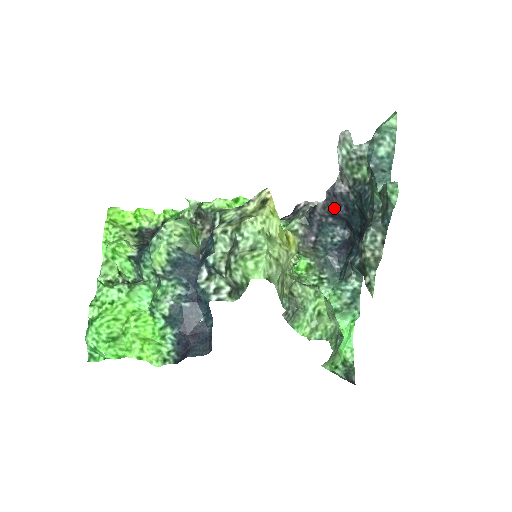
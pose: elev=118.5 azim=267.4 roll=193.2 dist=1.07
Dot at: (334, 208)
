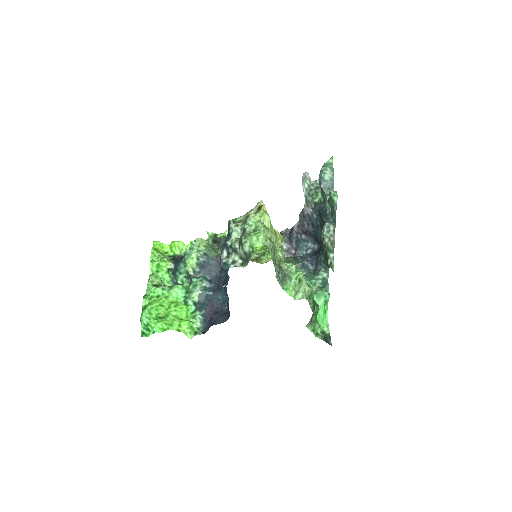
Dot at: (305, 226)
